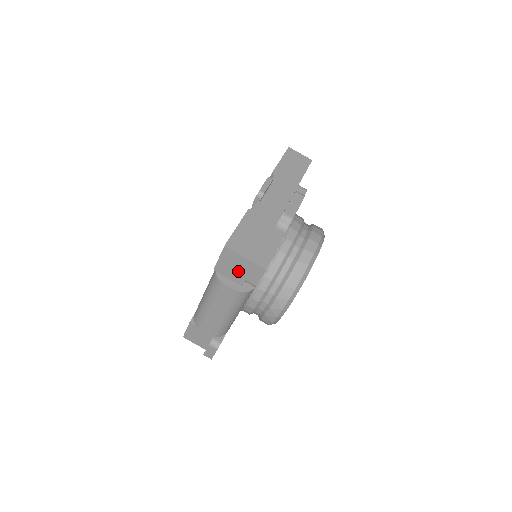
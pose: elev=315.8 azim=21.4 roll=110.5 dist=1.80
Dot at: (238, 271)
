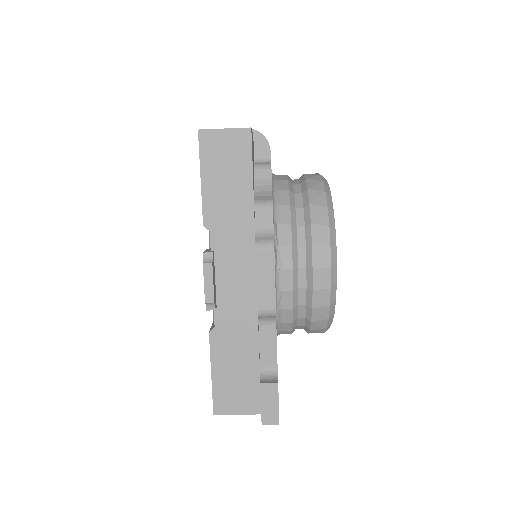
Dot at: occluded
